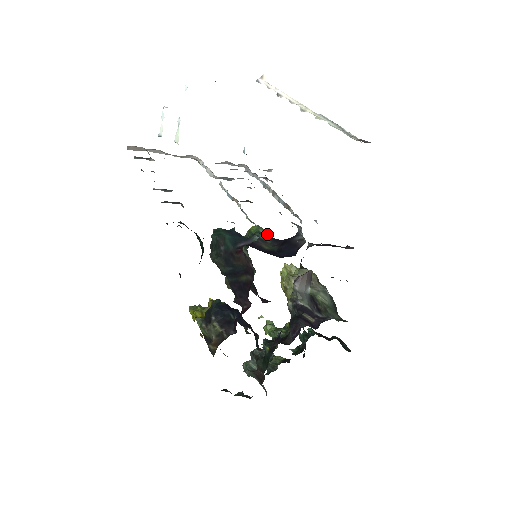
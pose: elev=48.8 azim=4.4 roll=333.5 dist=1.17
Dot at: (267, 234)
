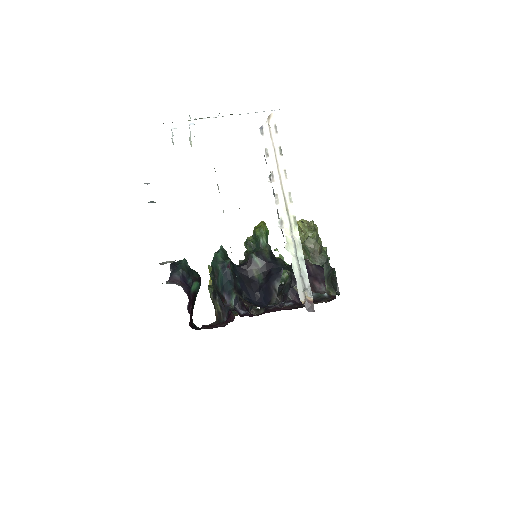
Dot at: (266, 245)
